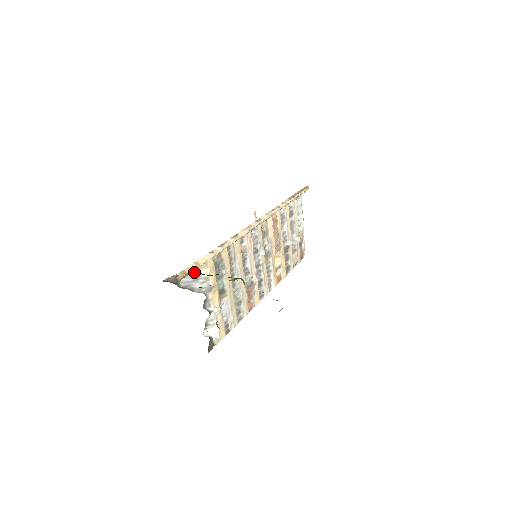
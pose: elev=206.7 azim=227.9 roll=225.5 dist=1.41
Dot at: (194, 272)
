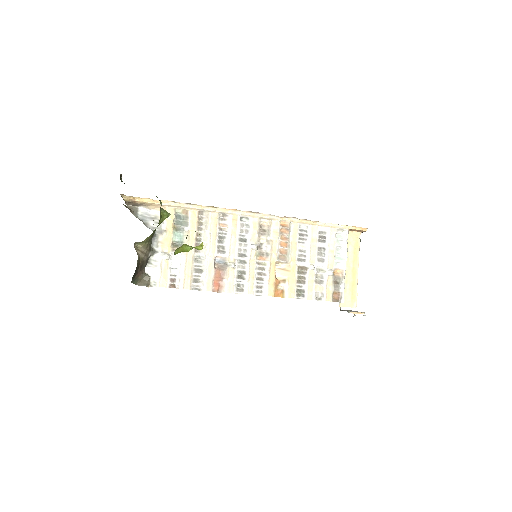
Dot at: (153, 211)
